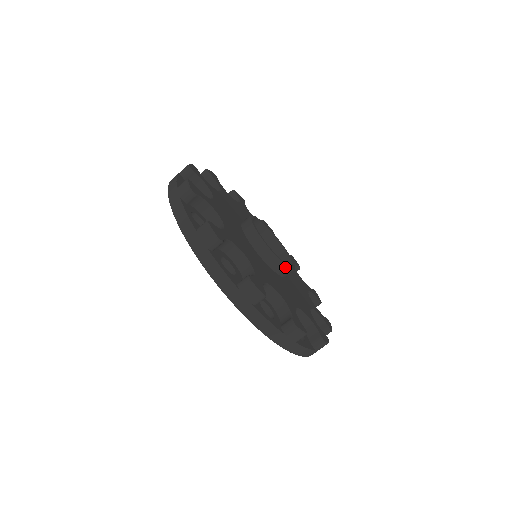
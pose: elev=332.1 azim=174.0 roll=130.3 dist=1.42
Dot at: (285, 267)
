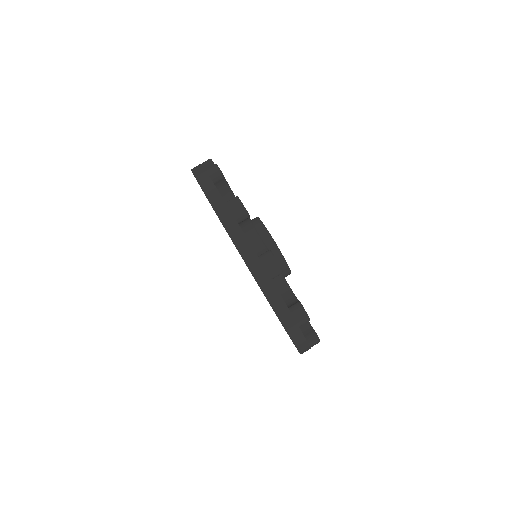
Dot at: occluded
